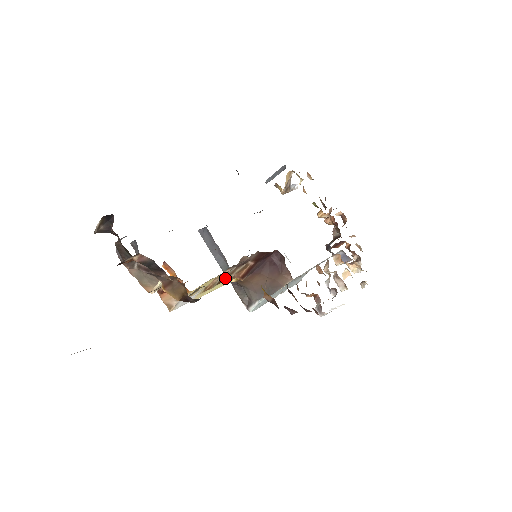
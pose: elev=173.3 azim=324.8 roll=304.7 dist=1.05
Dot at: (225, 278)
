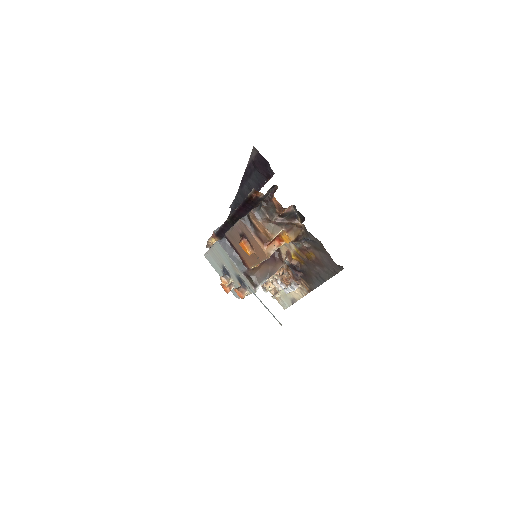
Dot at: occluded
